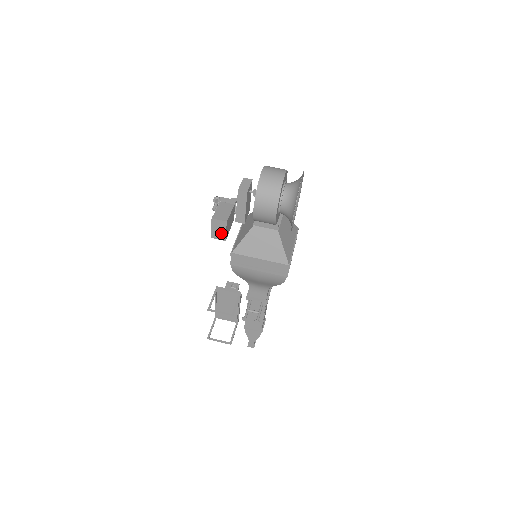
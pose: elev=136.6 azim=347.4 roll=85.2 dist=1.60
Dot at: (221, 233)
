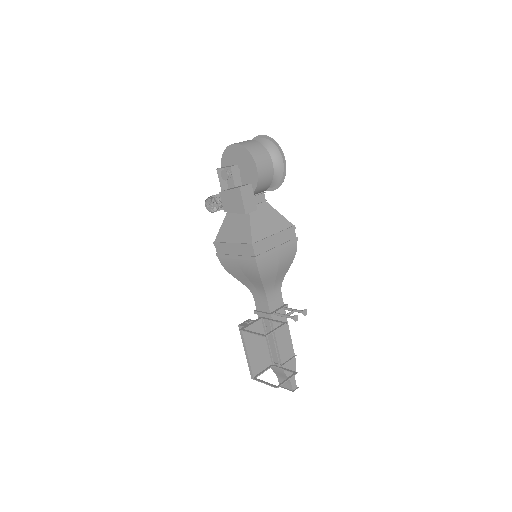
Dot at: (251, 202)
